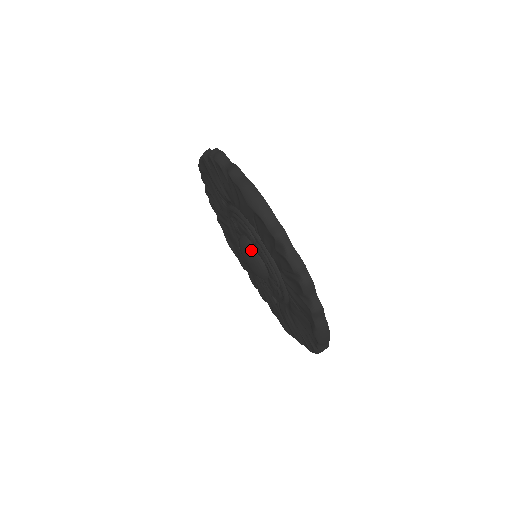
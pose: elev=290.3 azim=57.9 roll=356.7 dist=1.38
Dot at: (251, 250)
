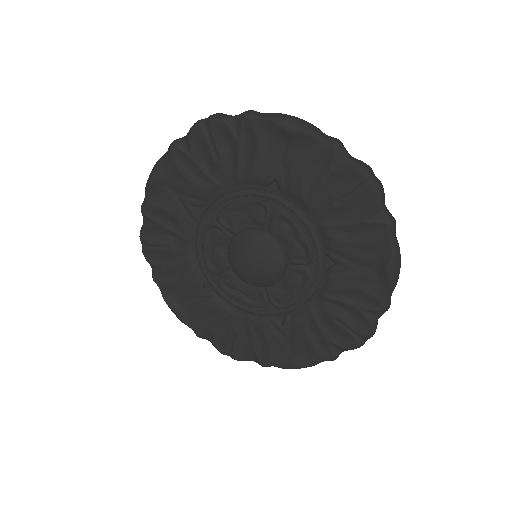
Dot at: (232, 241)
